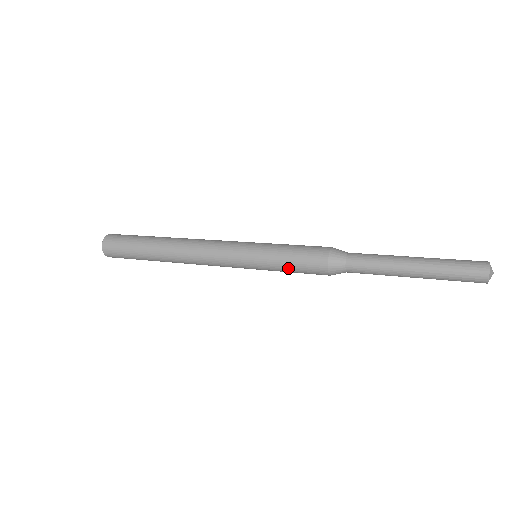
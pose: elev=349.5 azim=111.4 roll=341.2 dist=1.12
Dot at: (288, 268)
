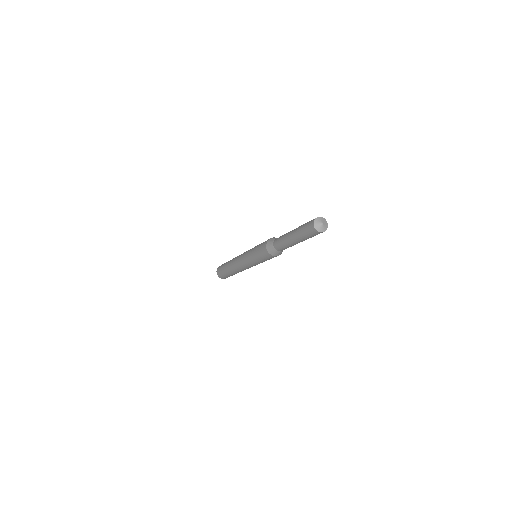
Dot at: (260, 259)
